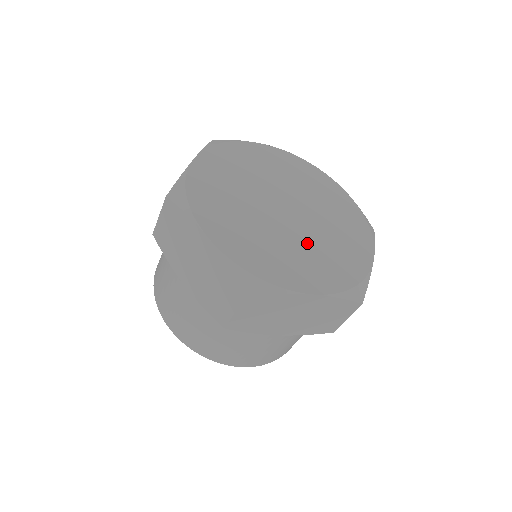
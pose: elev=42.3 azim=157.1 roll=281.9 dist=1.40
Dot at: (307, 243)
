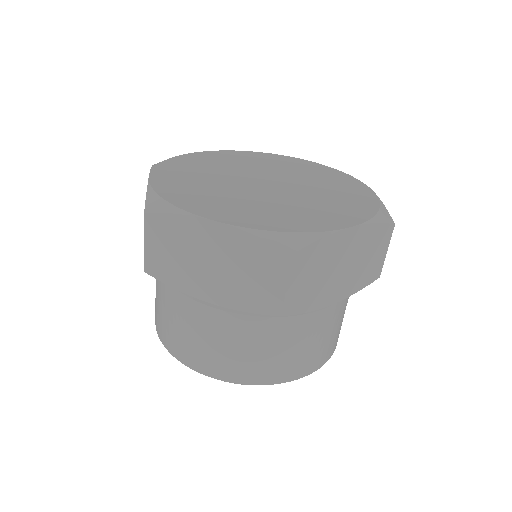
Dot at: (261, 200)
